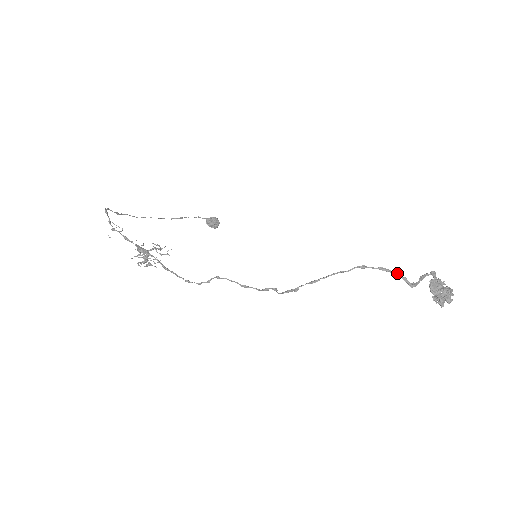
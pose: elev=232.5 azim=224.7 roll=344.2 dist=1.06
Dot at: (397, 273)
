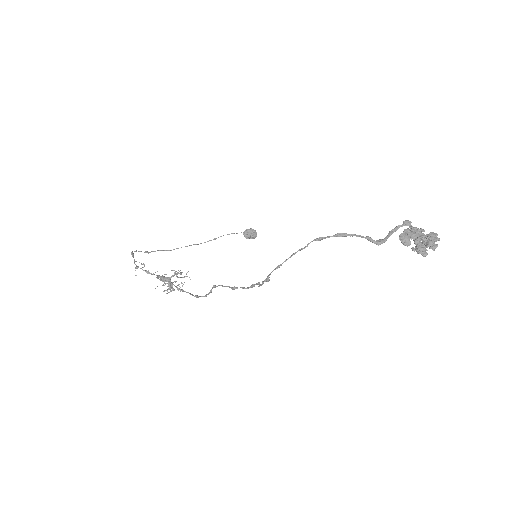
Dot at: (358, 235)
